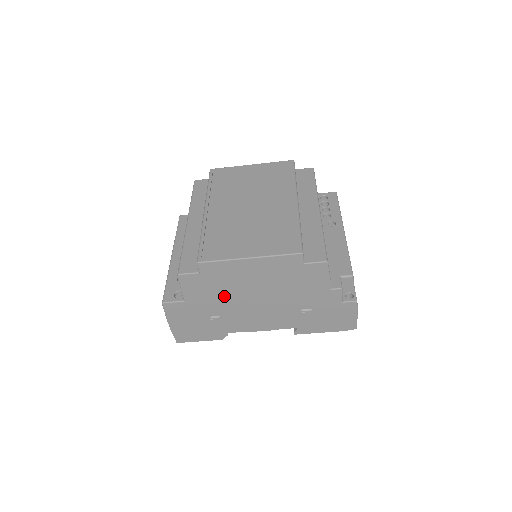
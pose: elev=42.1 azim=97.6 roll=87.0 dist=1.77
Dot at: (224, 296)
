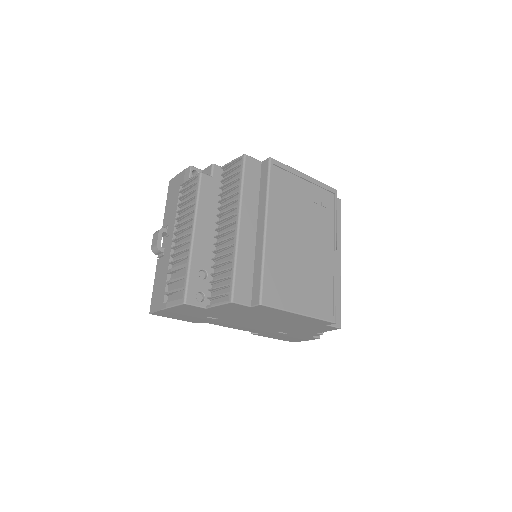
Dot at: (243, 316)
